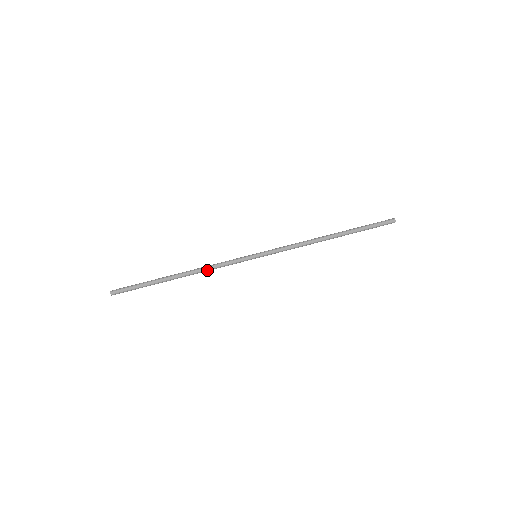
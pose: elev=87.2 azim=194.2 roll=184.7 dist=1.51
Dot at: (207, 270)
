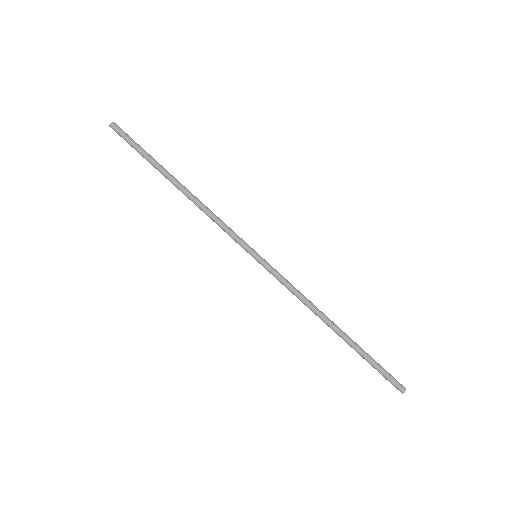
Dot at: (205, 211)
